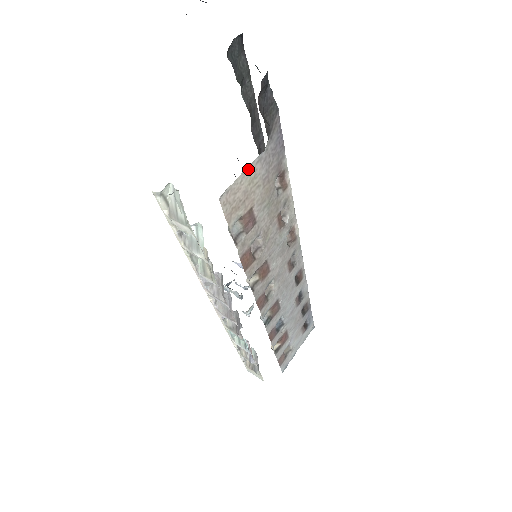
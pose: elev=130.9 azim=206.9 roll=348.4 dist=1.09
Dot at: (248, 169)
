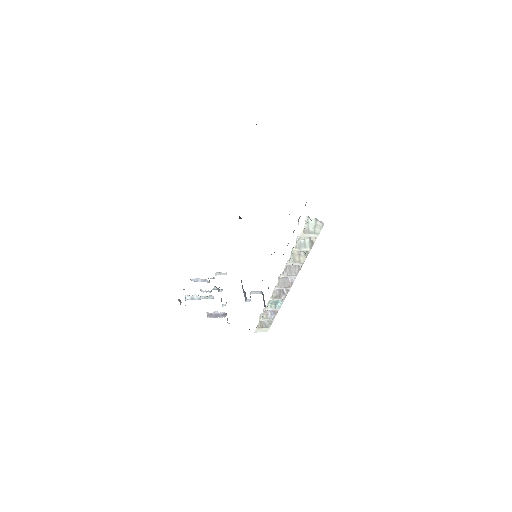
Dot at: occluded
